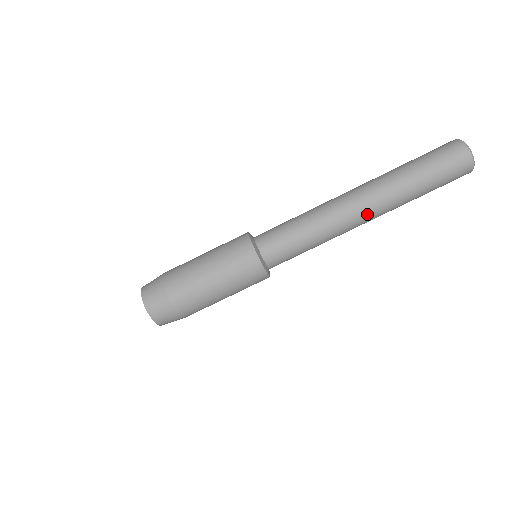
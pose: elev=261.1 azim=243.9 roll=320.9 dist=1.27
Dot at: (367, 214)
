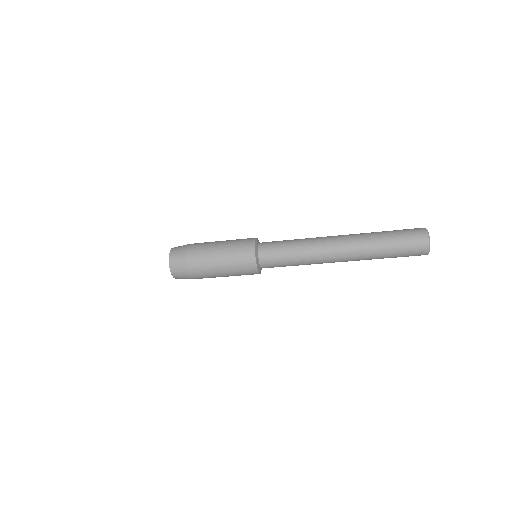
Dot at: occluded
